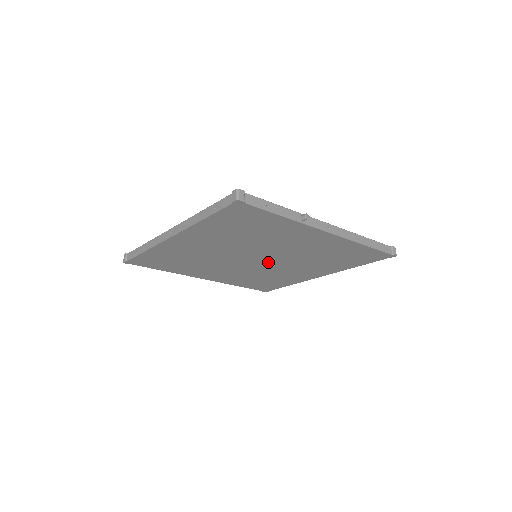
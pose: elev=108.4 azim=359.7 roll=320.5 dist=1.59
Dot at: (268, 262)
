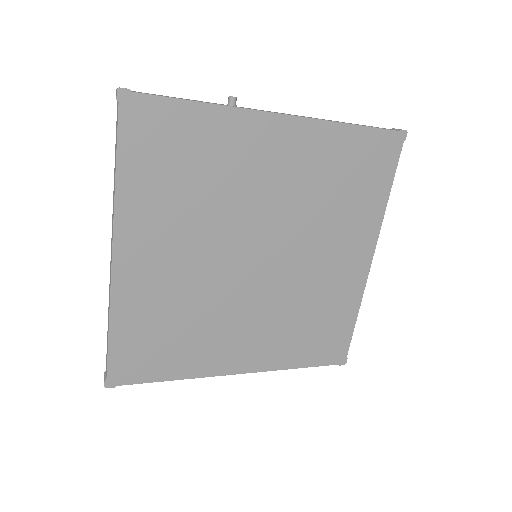
Dot at: (278, 257)
